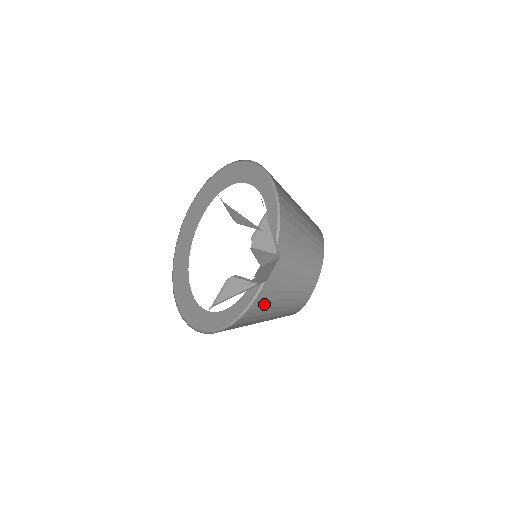
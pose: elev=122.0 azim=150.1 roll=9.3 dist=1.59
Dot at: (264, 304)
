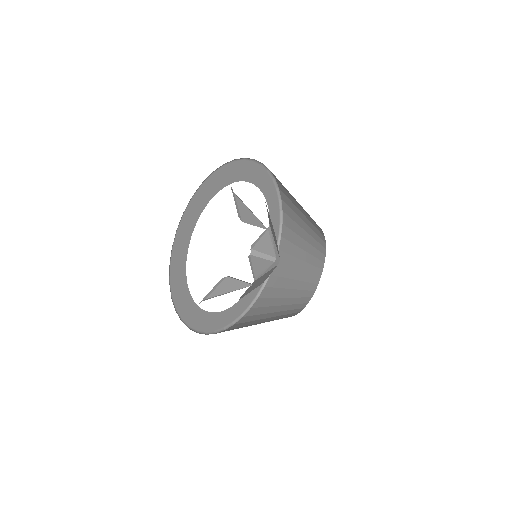
Dot at: (253, 318)
